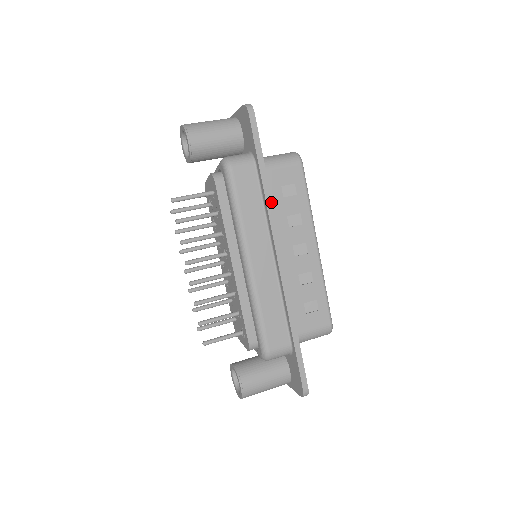
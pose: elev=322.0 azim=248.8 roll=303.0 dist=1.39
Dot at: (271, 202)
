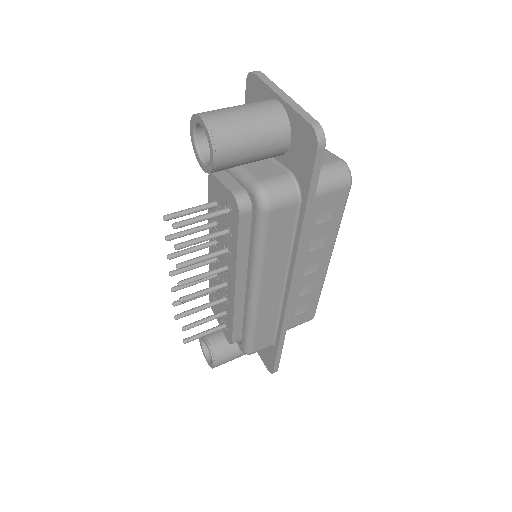
Dot at: (304, 244)
